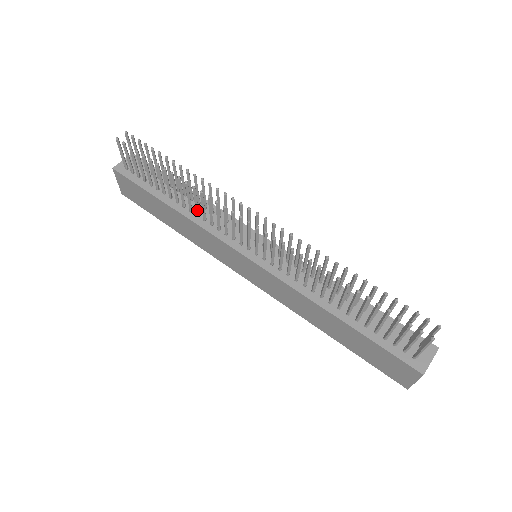
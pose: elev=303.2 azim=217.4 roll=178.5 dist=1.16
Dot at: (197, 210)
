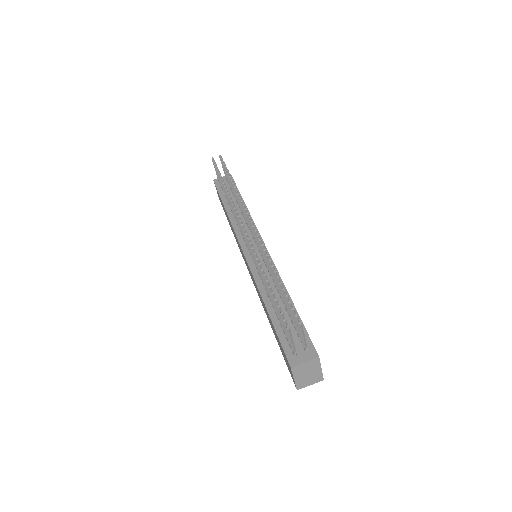
Dot at: occluded
